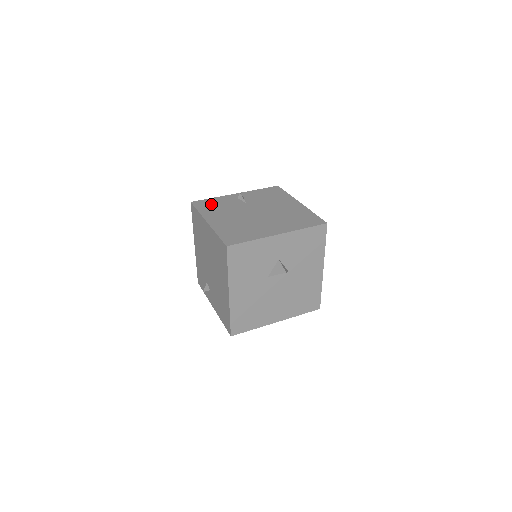
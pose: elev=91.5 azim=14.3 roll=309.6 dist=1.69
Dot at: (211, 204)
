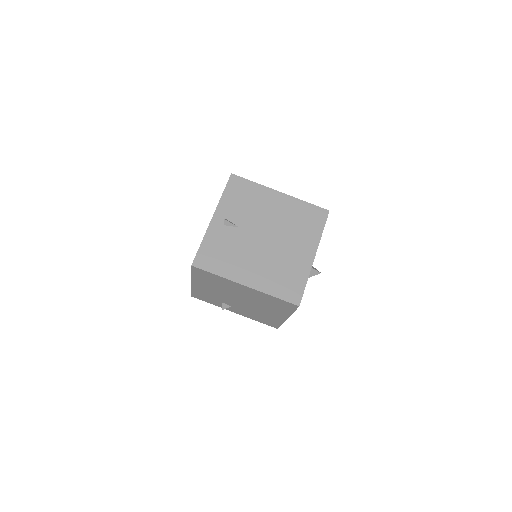
Dot at: (214, 254)
